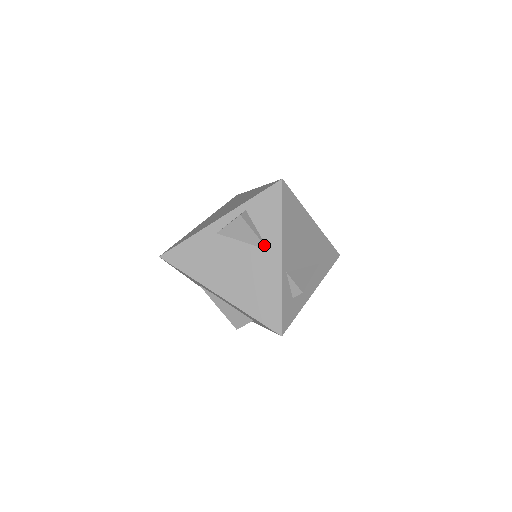
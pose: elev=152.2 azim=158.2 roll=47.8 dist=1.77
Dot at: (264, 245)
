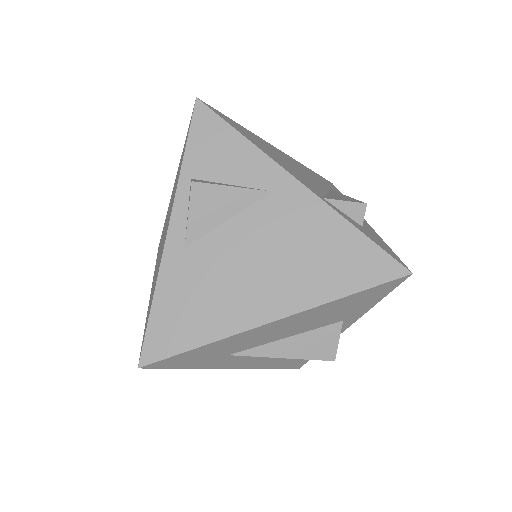
Dot at: (261, 191)
